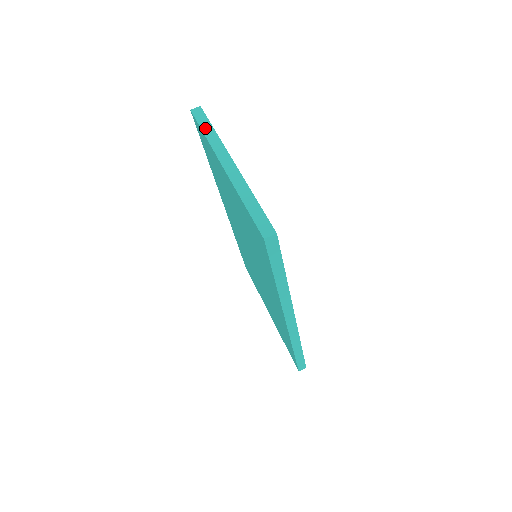
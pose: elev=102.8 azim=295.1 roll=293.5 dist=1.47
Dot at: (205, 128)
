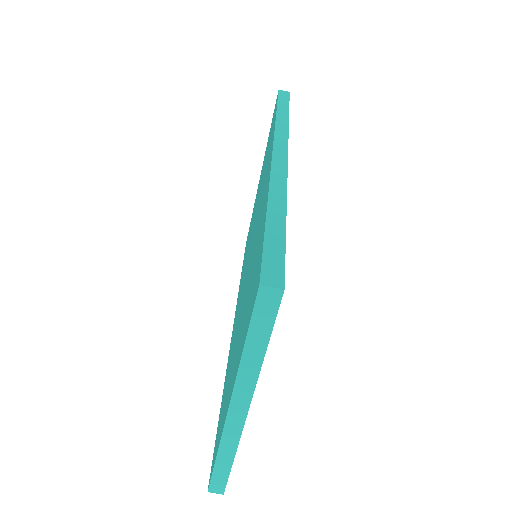
Dot at: (253, 344)
